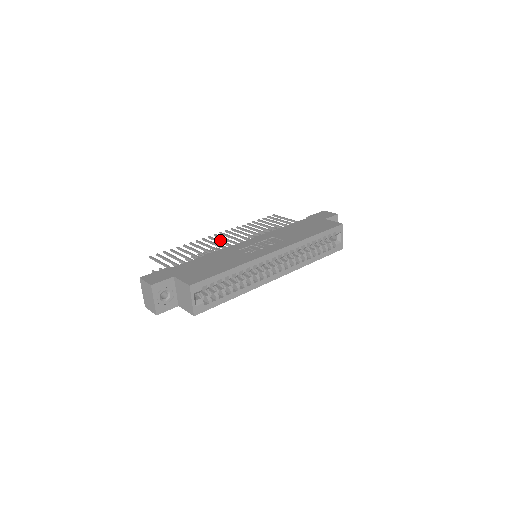
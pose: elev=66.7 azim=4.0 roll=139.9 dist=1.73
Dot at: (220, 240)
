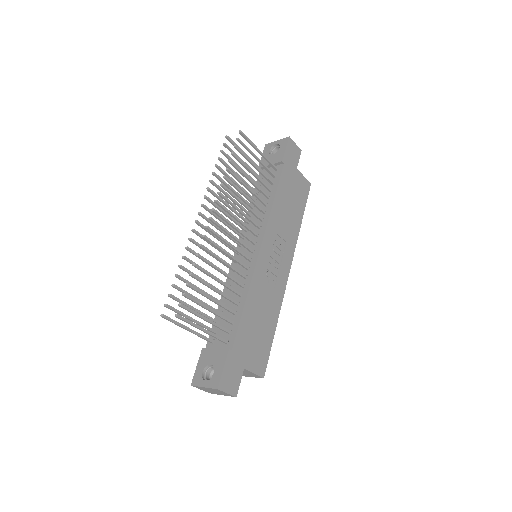
Dot at: (226, 240)
